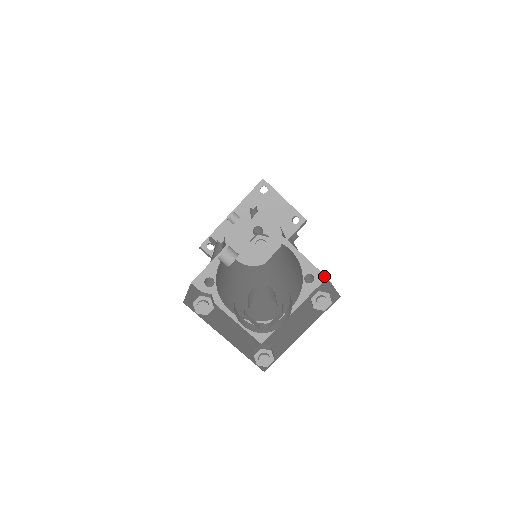
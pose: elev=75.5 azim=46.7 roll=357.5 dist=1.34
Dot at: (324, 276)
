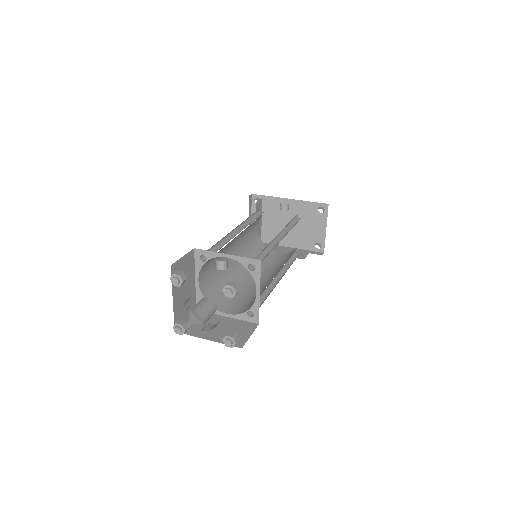
Dot at: (258, 322)
